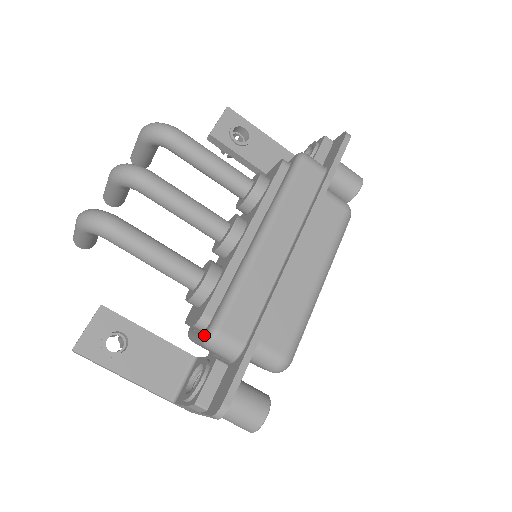
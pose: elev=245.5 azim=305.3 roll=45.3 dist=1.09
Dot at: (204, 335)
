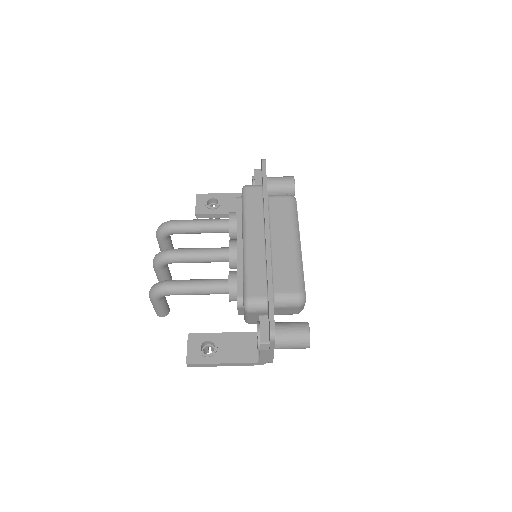
Dot at: occluded
